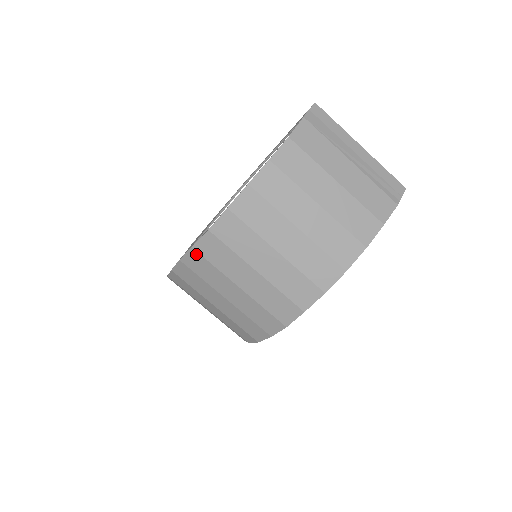
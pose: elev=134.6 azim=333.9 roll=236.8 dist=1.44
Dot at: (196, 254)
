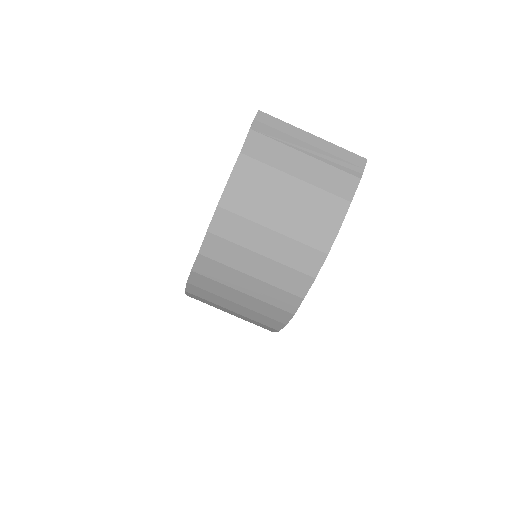
Dot at: (197, 275)
